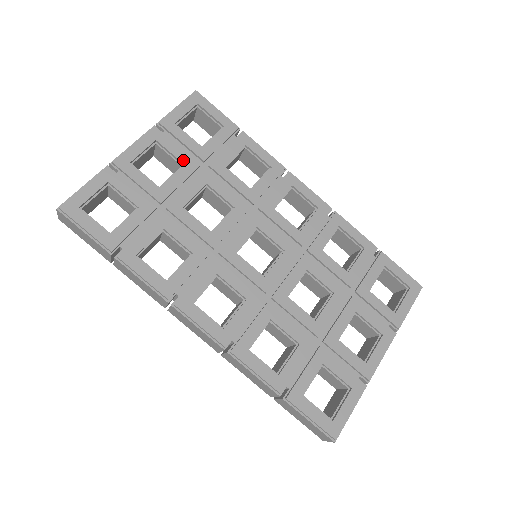
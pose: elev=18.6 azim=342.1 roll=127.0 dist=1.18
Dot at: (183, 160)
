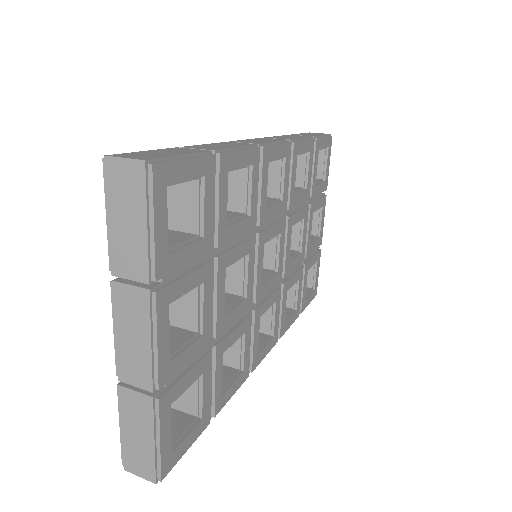
Dot at: (200, 280)
